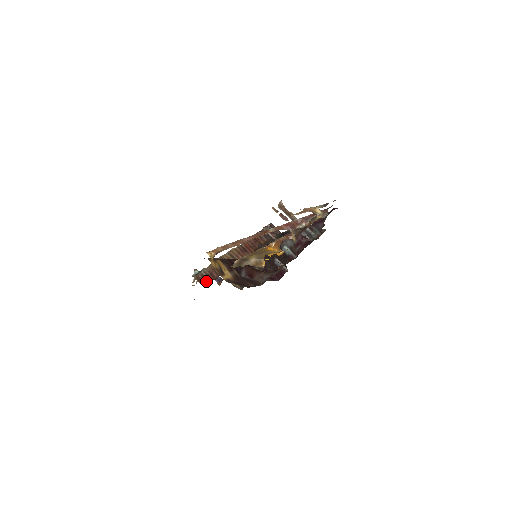
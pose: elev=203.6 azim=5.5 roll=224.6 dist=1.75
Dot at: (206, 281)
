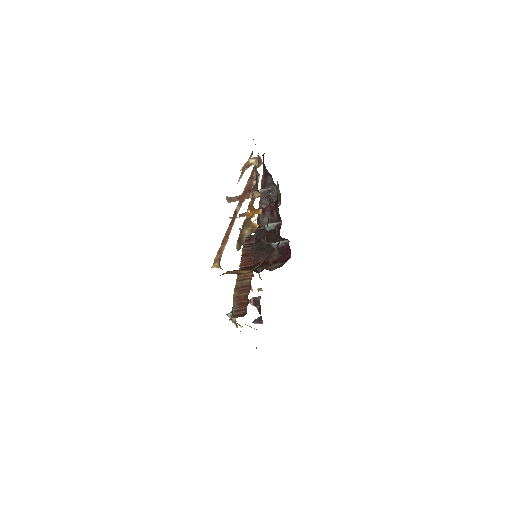
Dot at: (243, 311)
